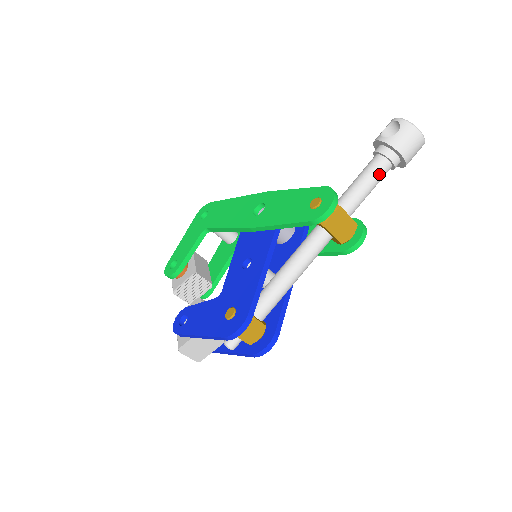
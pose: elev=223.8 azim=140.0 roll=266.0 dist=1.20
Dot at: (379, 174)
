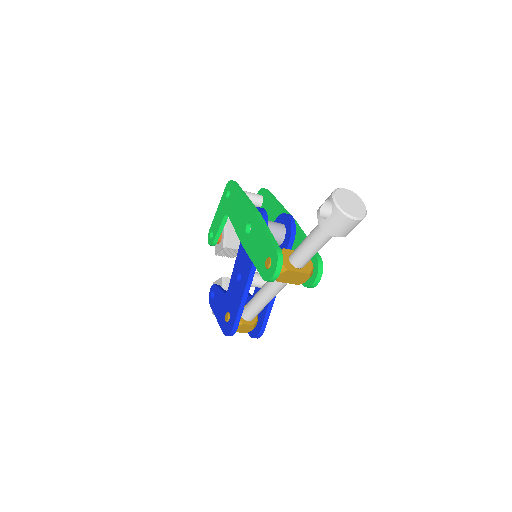
Dot at: (321, 242)
